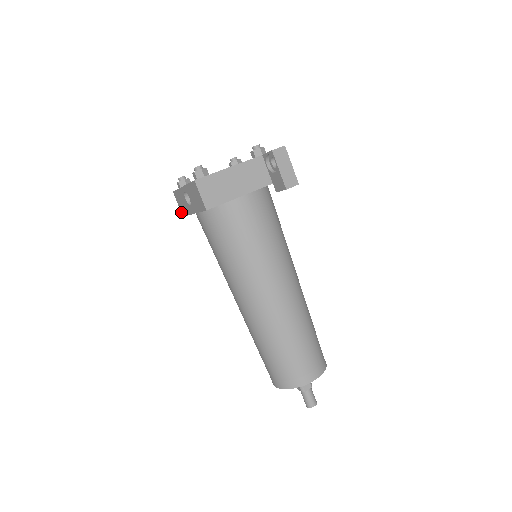
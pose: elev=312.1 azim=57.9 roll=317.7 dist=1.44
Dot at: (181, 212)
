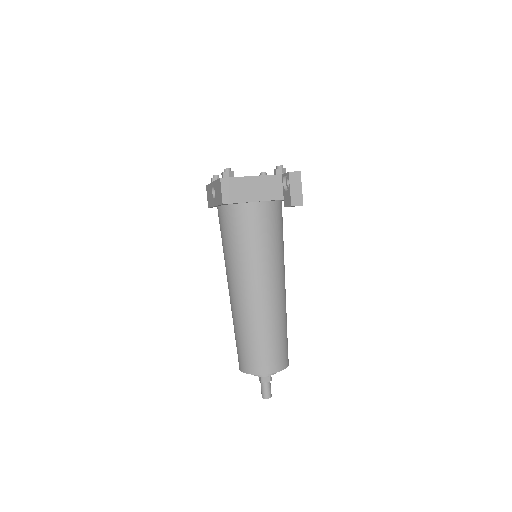
Dot at: (208, 203)
